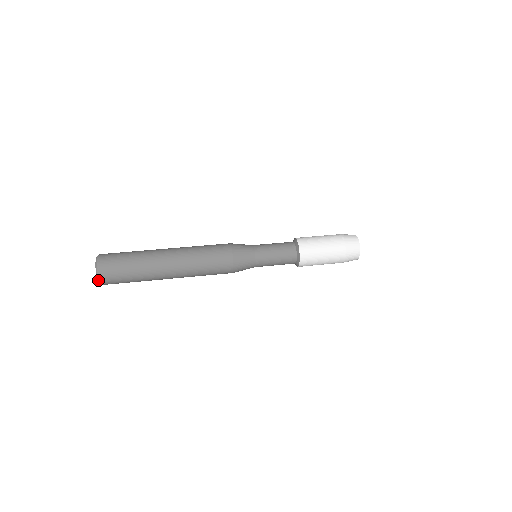
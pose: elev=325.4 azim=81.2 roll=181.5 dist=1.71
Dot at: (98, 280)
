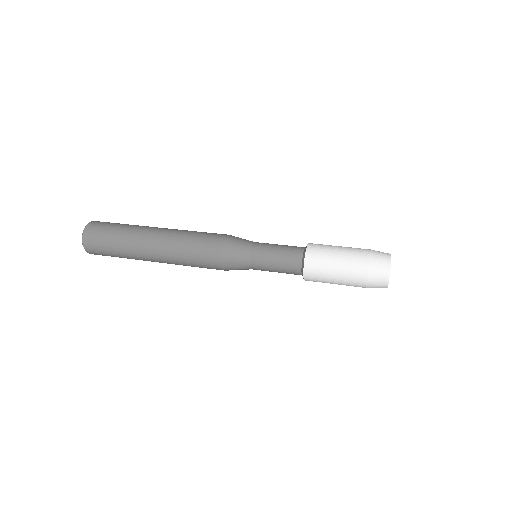
Dot at: (83, 245)
